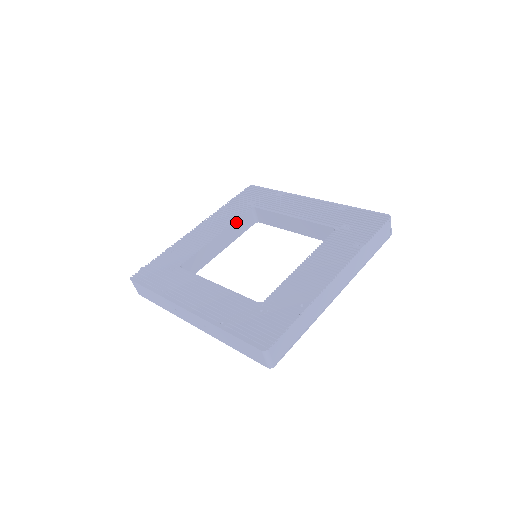
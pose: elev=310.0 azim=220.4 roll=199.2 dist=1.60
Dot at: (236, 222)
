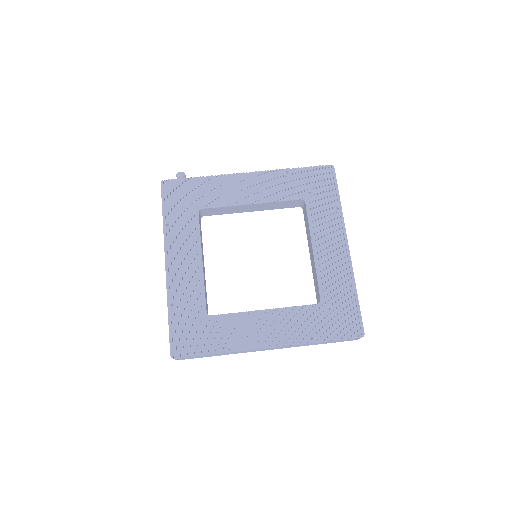
Dot at: (278, 202)
